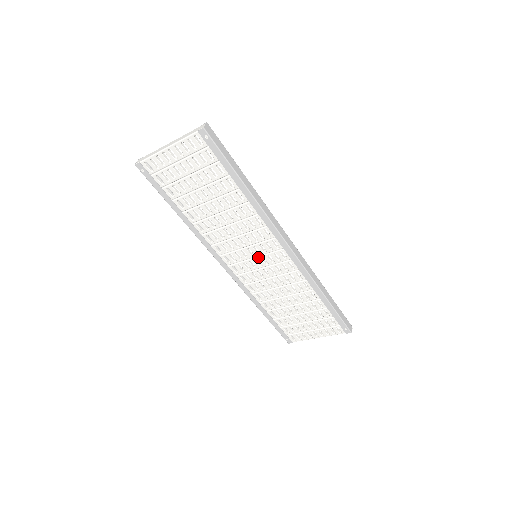
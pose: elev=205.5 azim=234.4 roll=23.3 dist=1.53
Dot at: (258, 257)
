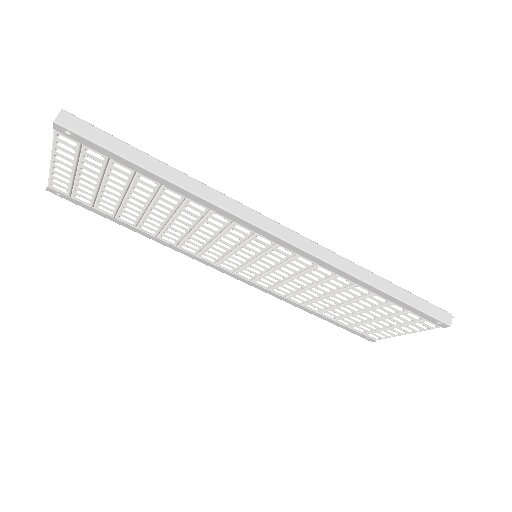
Dot at: (257, 258)
